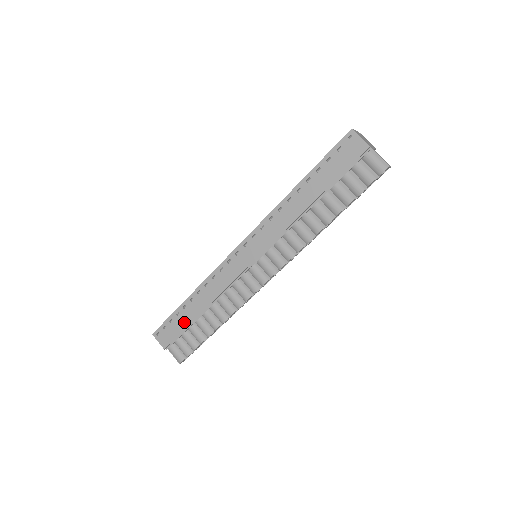
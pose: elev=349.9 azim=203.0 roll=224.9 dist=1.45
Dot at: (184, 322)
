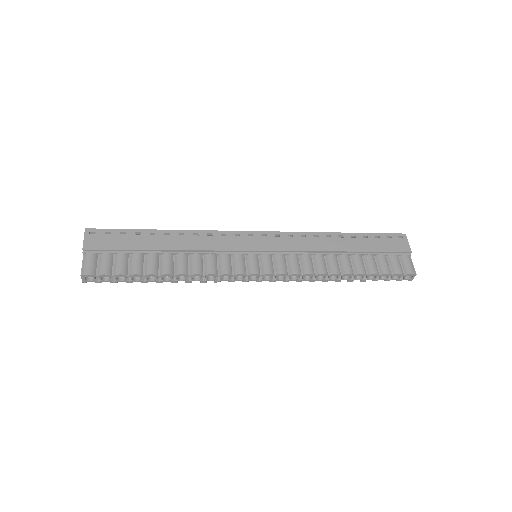
Dot at: (137, 244)
